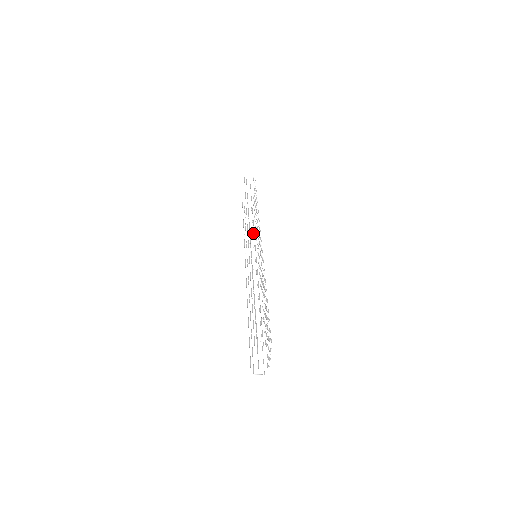
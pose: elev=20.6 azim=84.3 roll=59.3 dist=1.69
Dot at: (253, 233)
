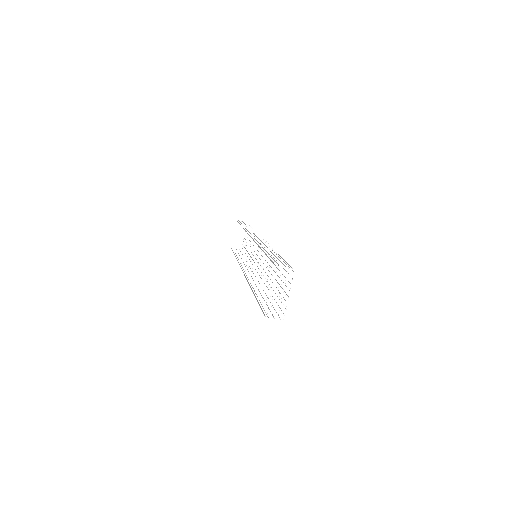
Dot at: occluded
